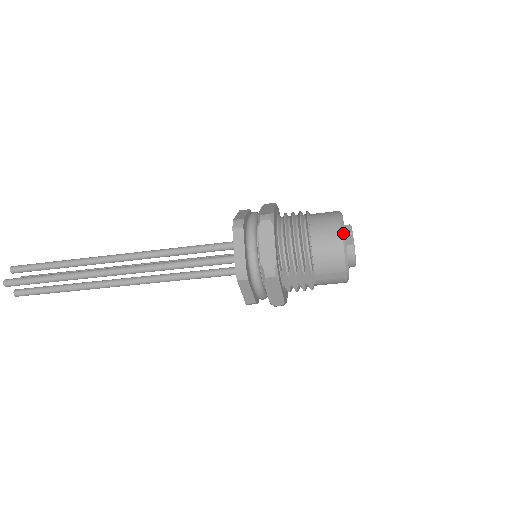
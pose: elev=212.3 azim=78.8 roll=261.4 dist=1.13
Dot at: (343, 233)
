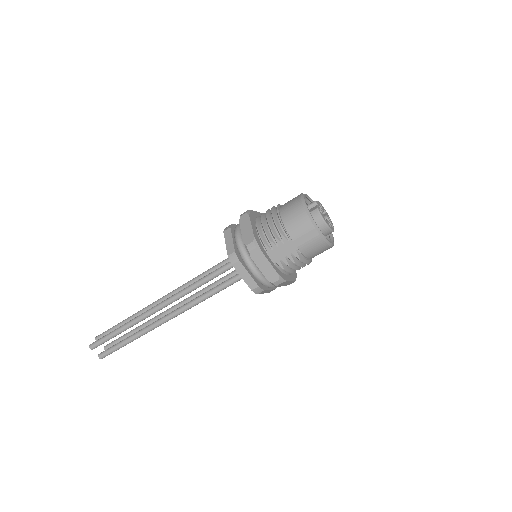
Dot at: (302, 200)
